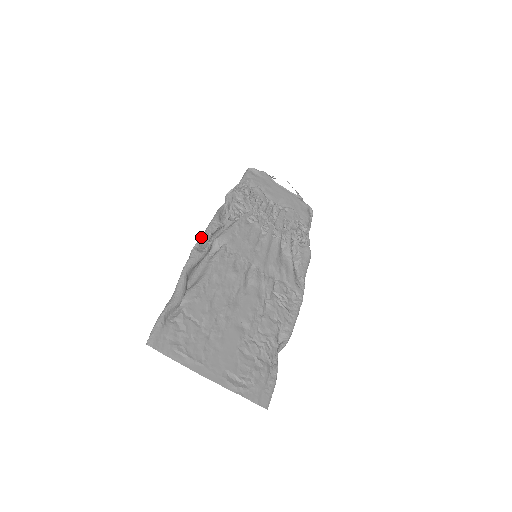
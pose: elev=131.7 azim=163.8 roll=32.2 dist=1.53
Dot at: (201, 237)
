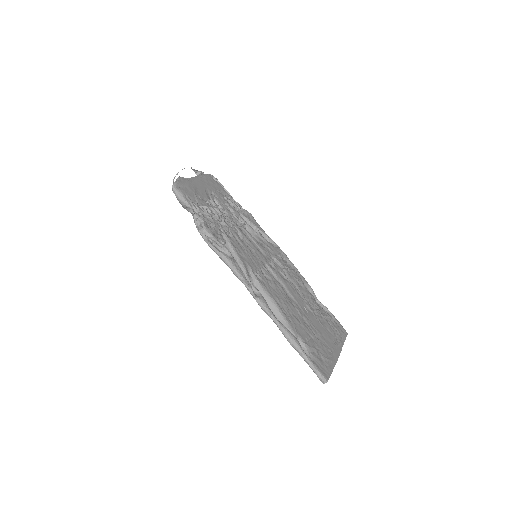
Dot at: (248, 285)
